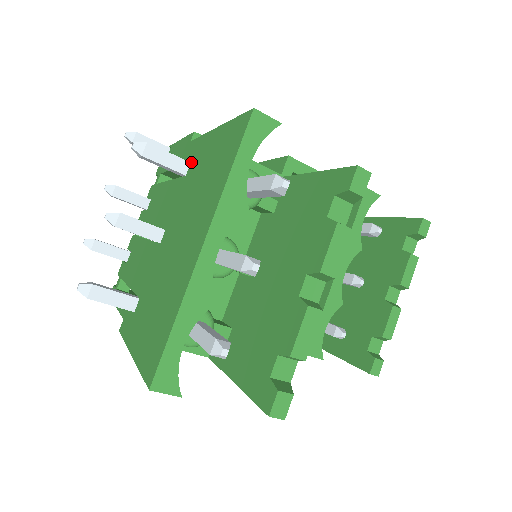
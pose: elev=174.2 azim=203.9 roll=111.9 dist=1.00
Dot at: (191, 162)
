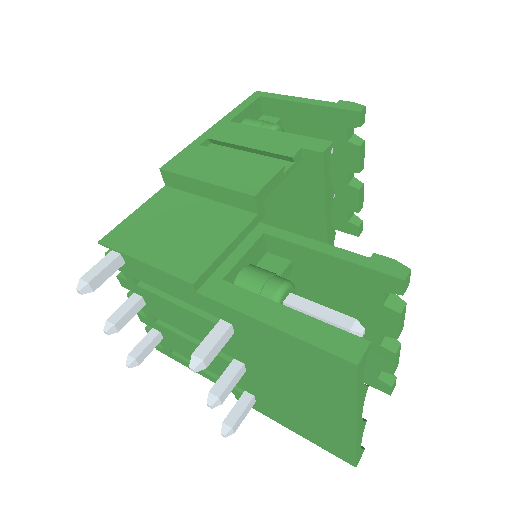
Dot at: (234, 326)
